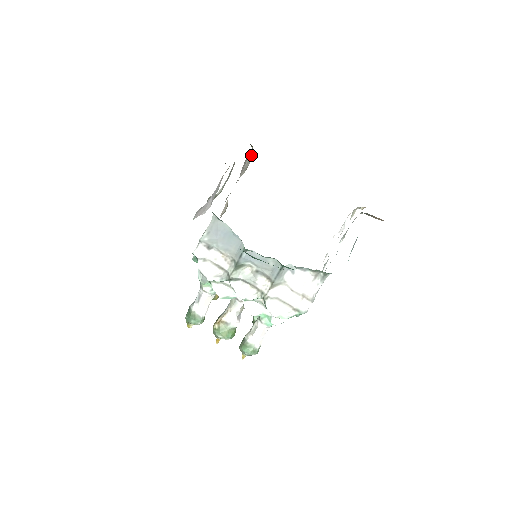
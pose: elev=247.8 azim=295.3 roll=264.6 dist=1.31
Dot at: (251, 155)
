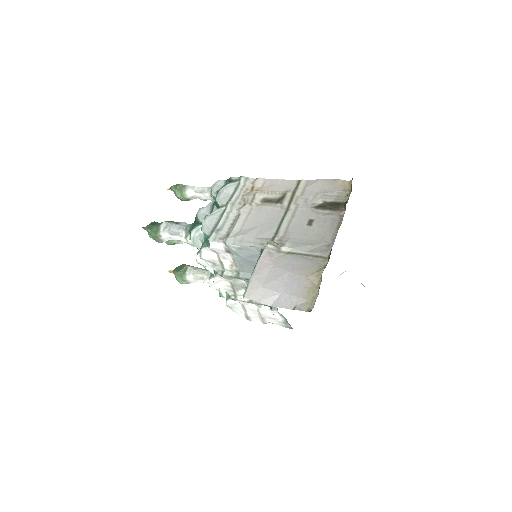
Dot at: (342, 197)
